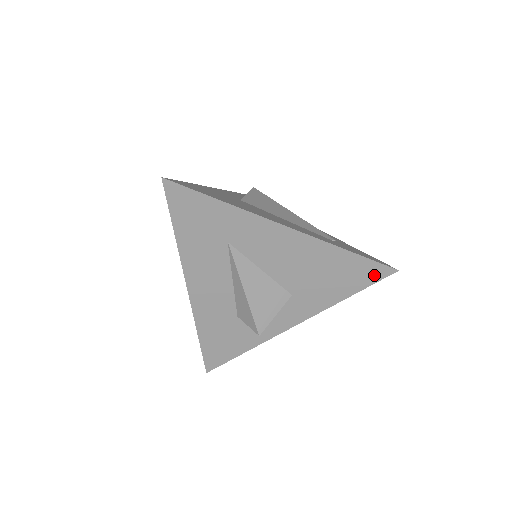
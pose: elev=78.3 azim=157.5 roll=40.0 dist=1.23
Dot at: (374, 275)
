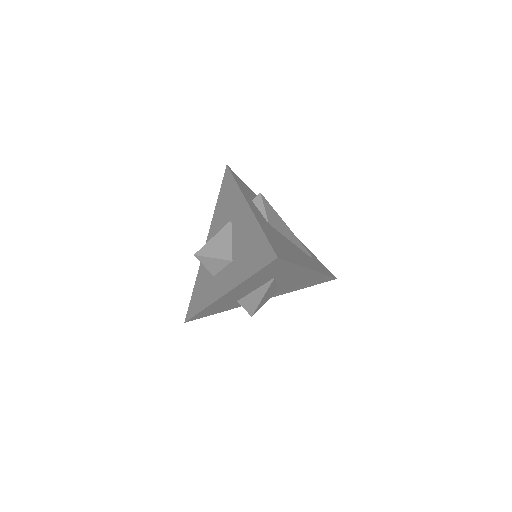
Dot at: (325, 281)
